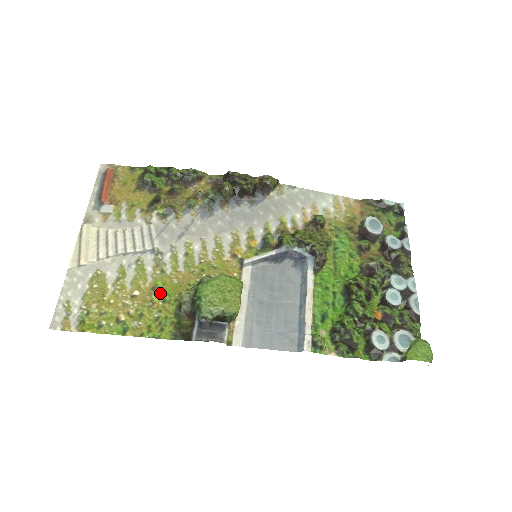
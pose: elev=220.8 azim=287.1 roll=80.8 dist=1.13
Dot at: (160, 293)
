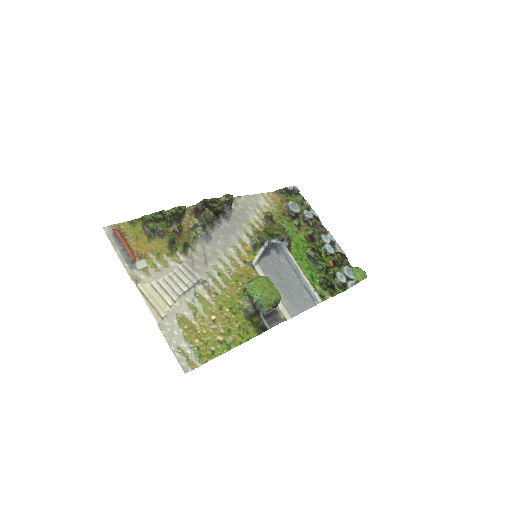
Dot at: (227, 309)
